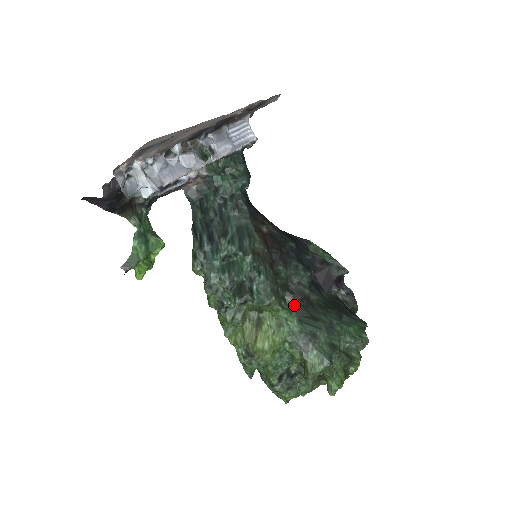
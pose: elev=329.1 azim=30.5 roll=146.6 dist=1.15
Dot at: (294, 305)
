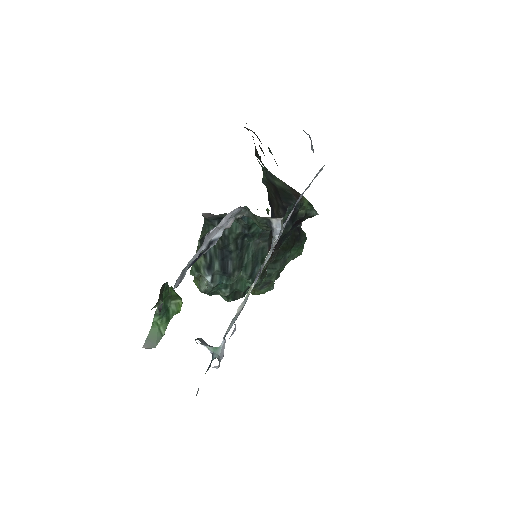
Dot at: occluded
